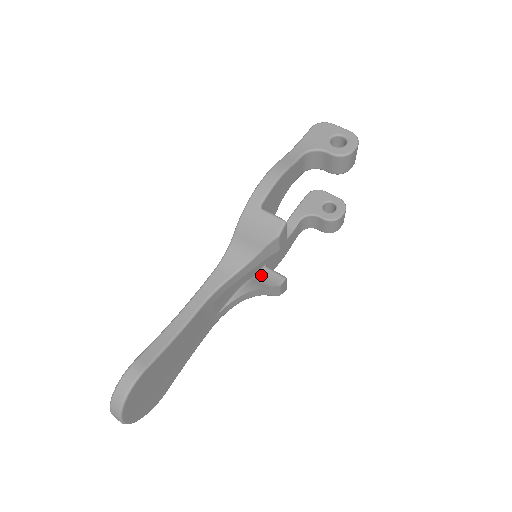
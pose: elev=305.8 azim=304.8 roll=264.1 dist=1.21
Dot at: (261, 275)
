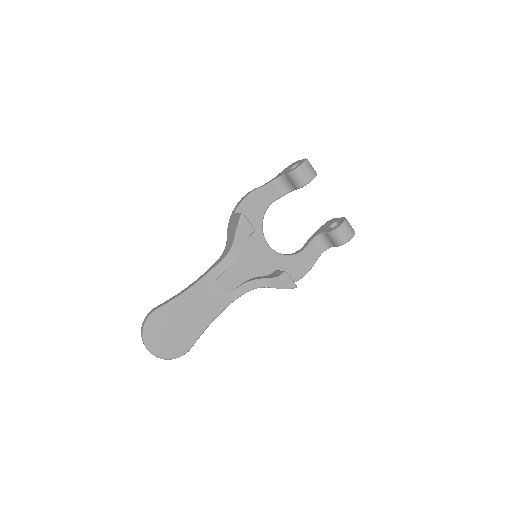
Dot at: (270, 275)
